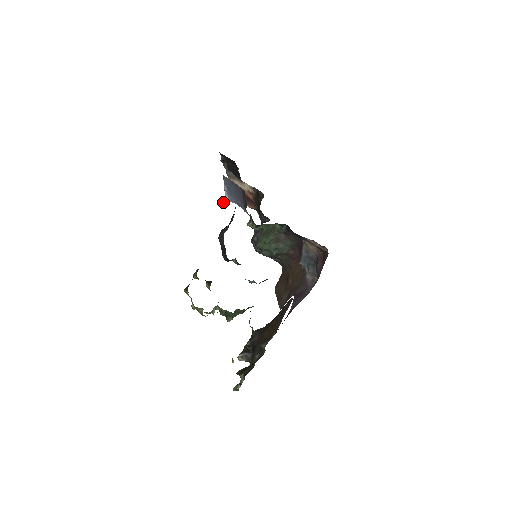
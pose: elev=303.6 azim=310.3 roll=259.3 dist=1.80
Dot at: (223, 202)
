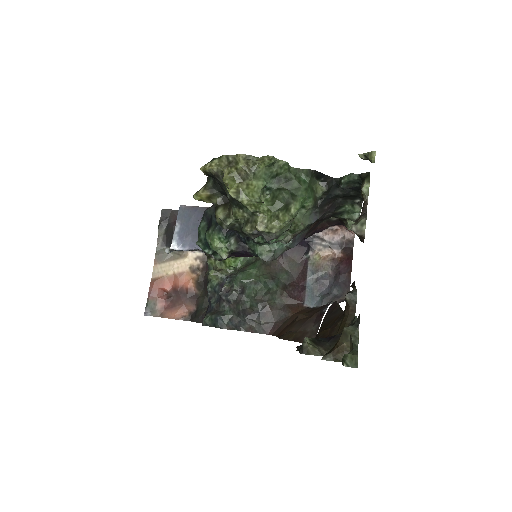
Dot at: (169, 248)
